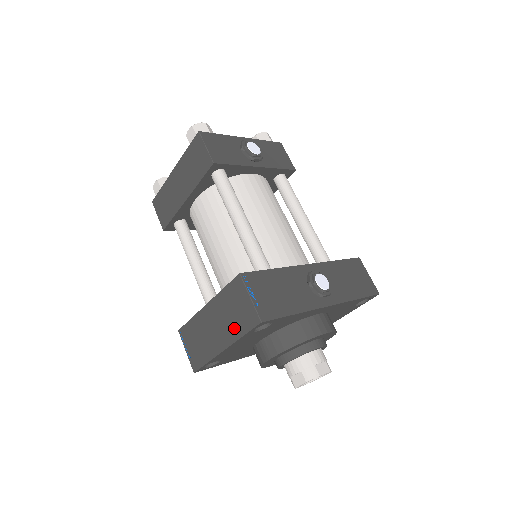
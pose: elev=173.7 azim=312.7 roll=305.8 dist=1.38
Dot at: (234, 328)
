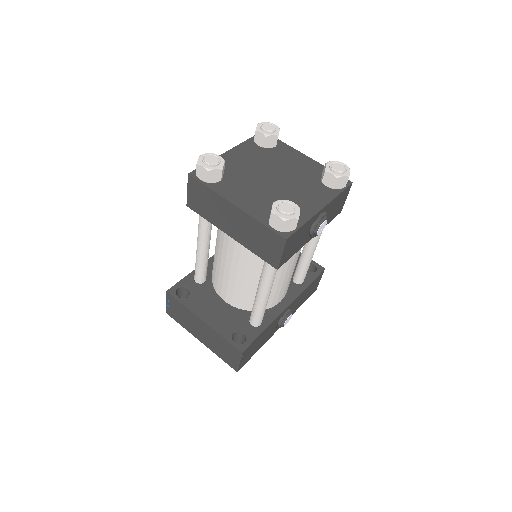
Dot at: (216, 350)
